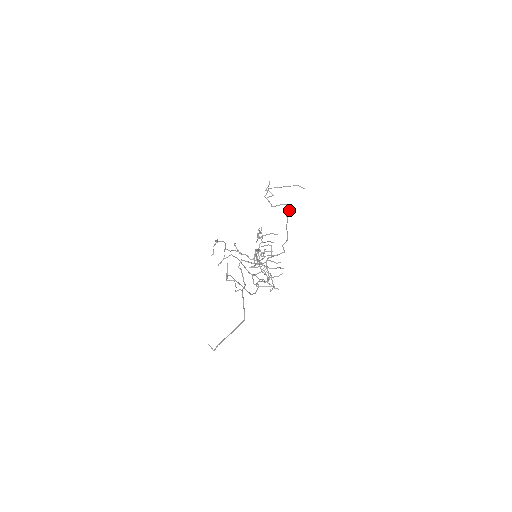
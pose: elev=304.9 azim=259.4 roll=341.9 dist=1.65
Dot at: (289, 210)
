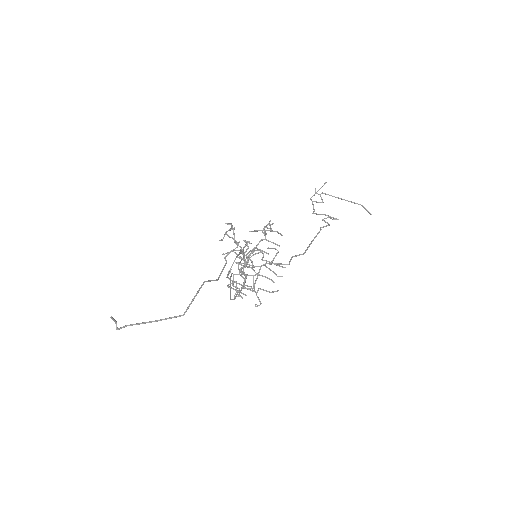
Dot at: (328, 223)
